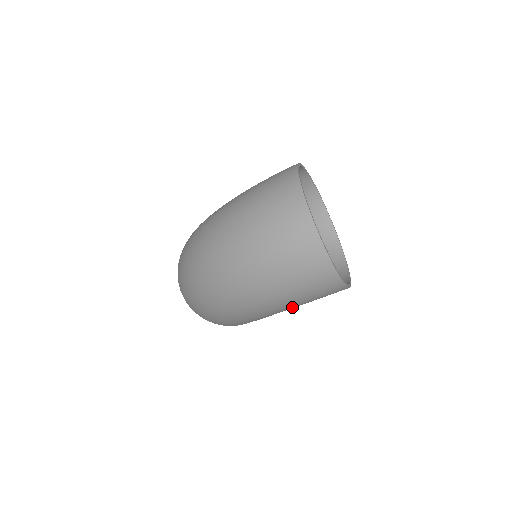
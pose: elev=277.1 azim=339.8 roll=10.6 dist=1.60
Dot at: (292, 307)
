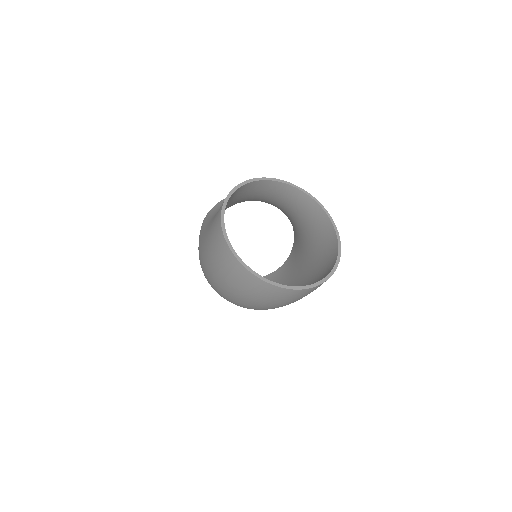
Dot at: occluded
